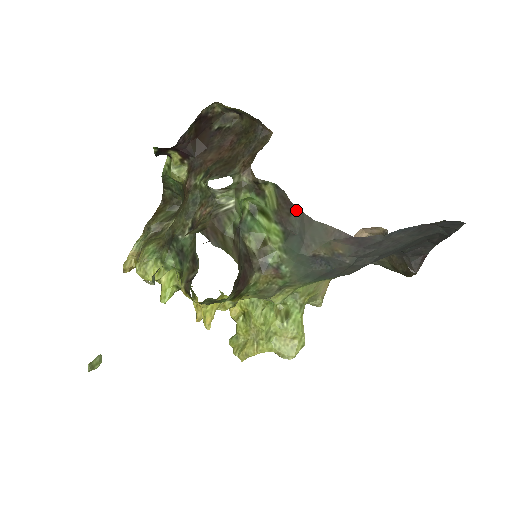
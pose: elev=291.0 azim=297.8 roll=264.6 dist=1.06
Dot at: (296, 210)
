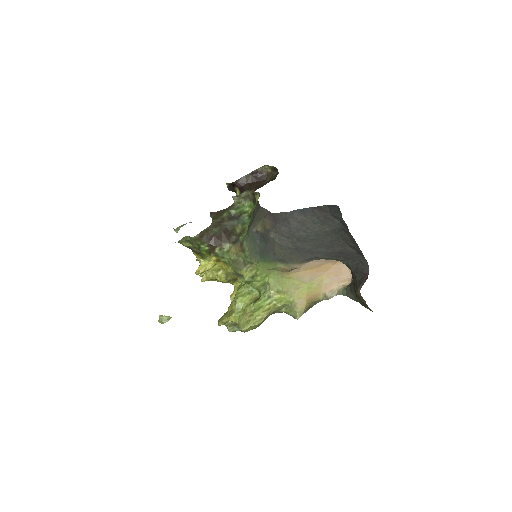
Dot at: (258, 203)
